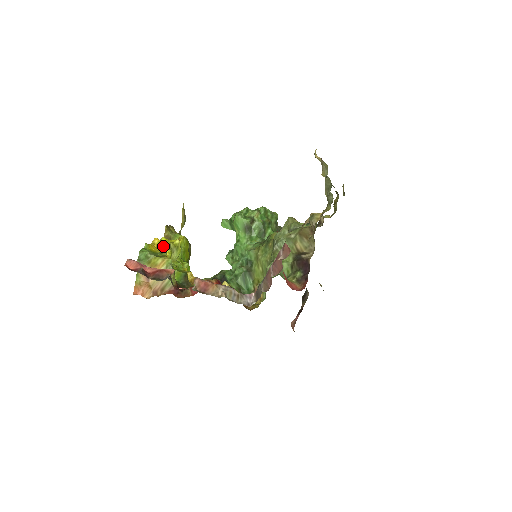
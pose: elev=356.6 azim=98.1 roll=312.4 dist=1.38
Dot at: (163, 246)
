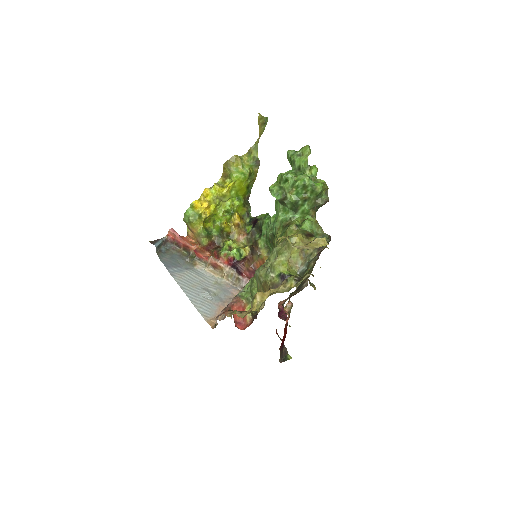
Dot at: (209, 200)
